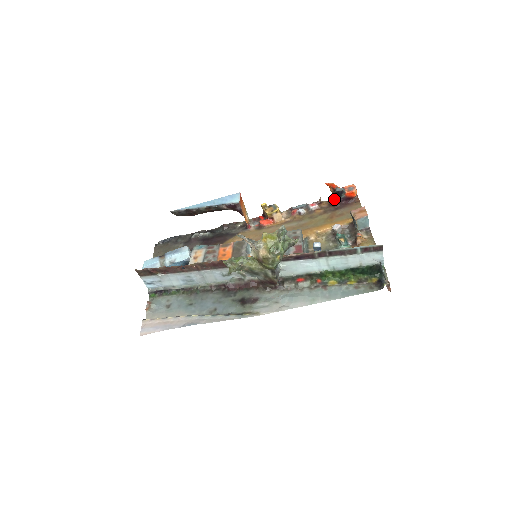
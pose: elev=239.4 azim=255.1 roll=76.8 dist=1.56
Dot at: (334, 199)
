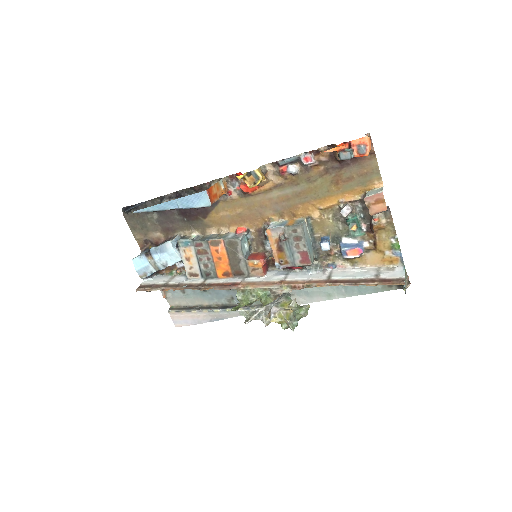
Dot at: occluded
